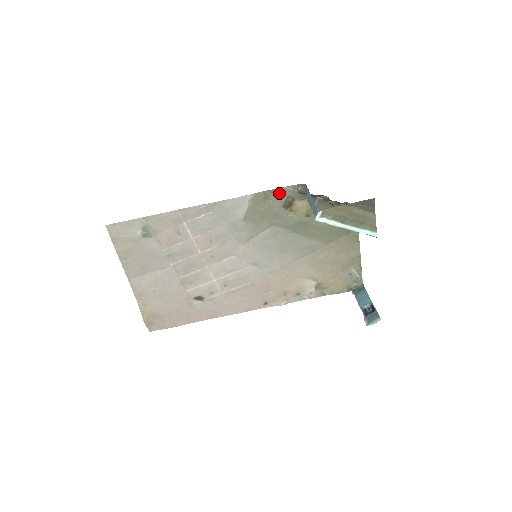
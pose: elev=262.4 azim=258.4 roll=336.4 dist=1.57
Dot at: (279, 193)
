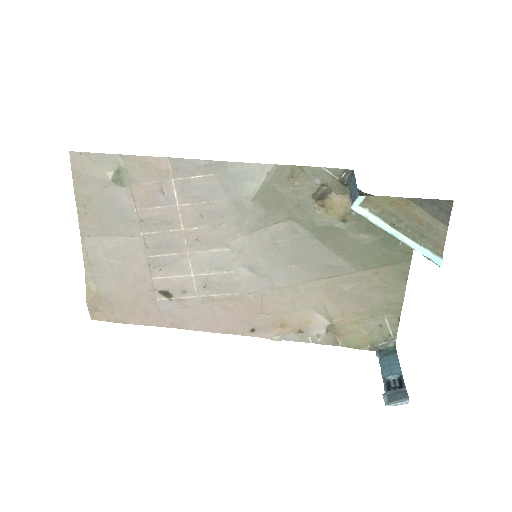
Dot at: (312, 174)
